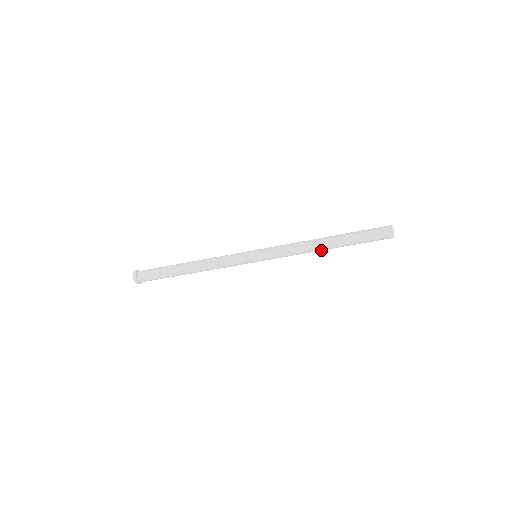
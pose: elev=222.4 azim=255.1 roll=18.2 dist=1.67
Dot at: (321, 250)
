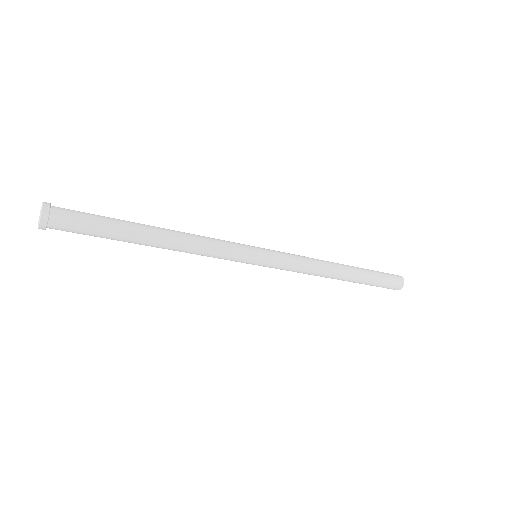
Dot at: (334, 276)
